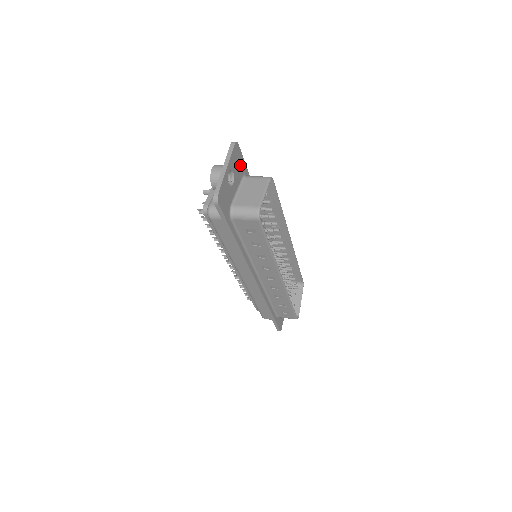
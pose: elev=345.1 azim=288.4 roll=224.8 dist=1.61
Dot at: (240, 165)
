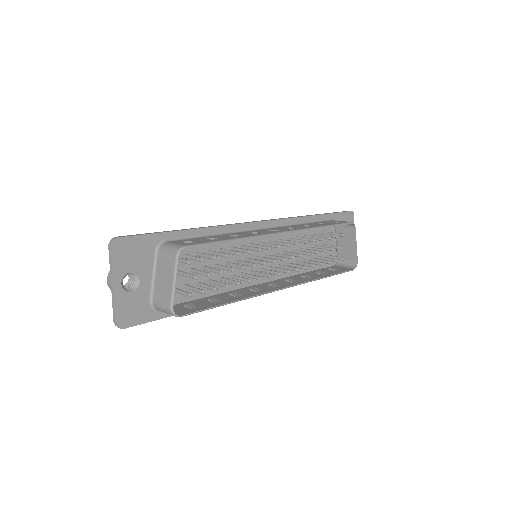
Dot at: (141, 248)
